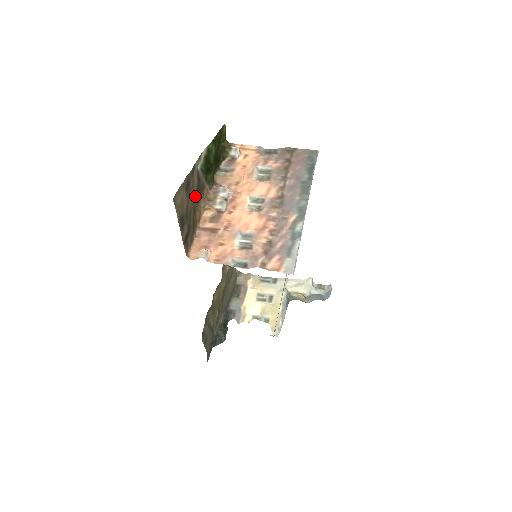
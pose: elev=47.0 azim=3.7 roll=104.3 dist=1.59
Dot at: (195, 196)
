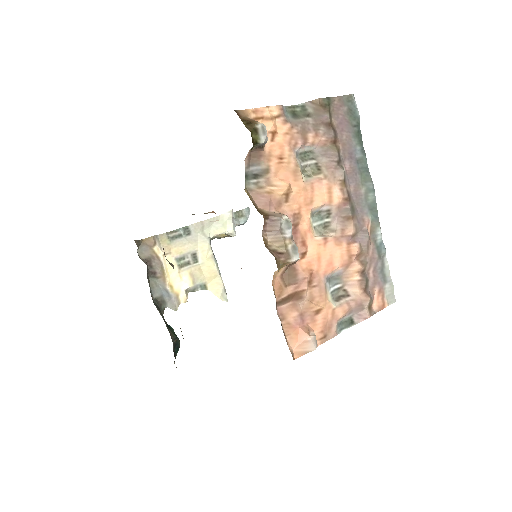
Dot at: occluded
